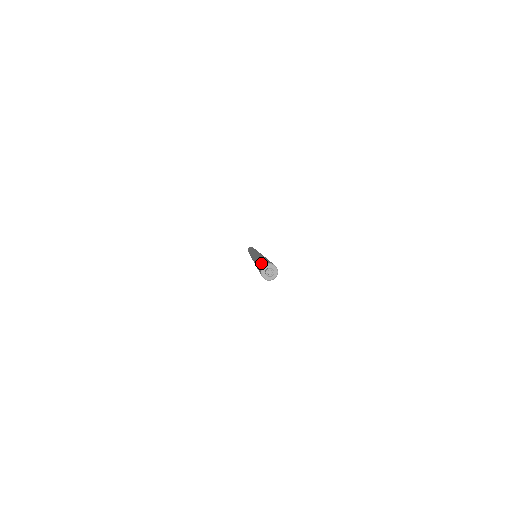
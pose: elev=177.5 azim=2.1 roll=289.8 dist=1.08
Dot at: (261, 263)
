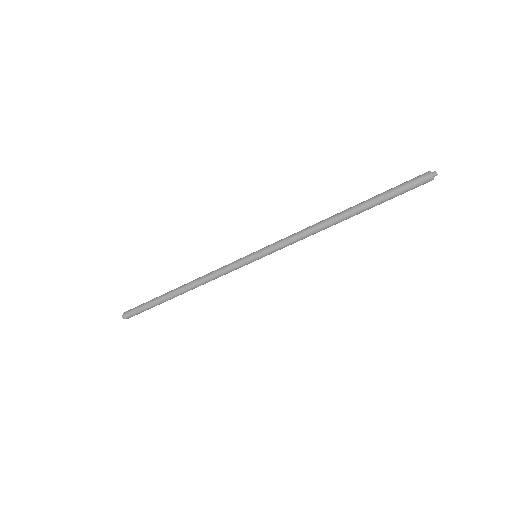
Dot at: (410, 181)
